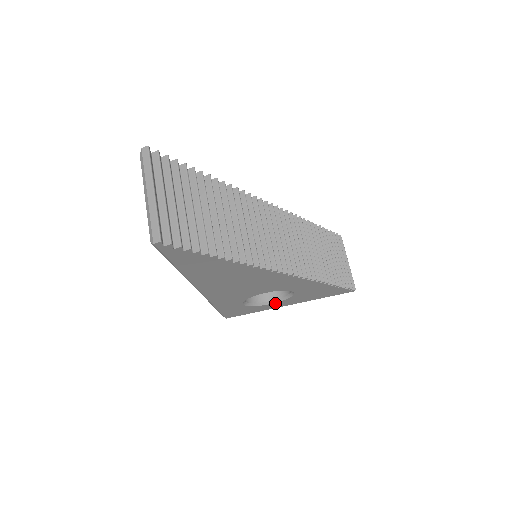
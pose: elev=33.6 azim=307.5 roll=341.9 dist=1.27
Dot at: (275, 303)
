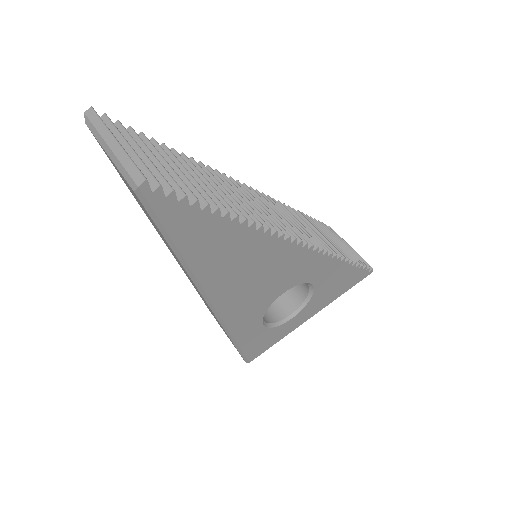
Dot at: (297, 316)
